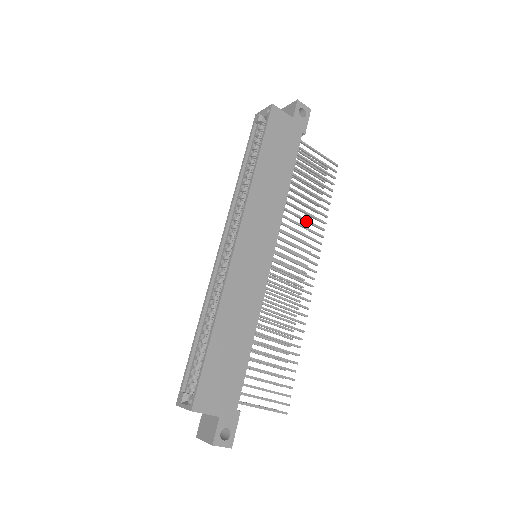
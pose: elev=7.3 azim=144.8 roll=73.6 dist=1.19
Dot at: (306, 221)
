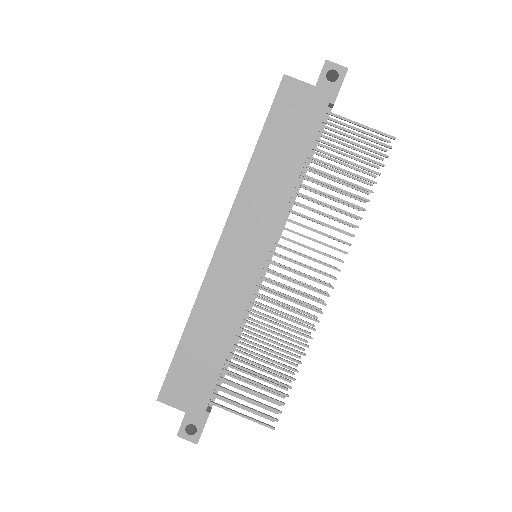
Dot at: (328, 216)
